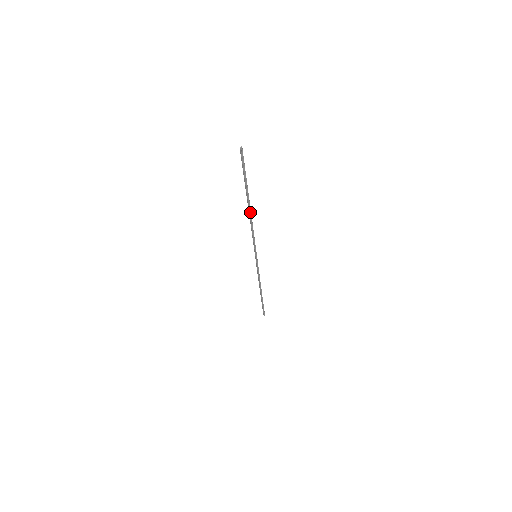
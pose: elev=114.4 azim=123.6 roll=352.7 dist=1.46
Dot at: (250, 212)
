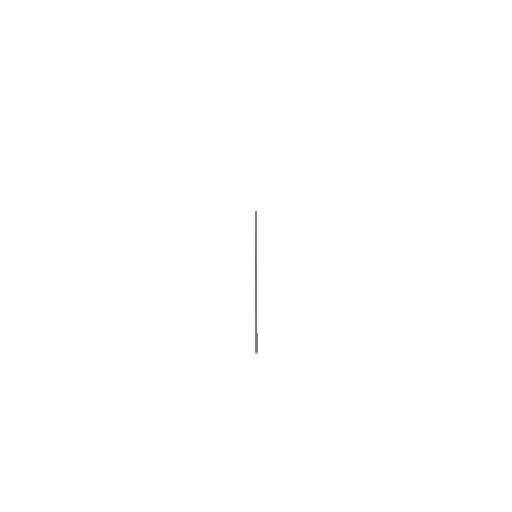
Dot at: (256, 293)
